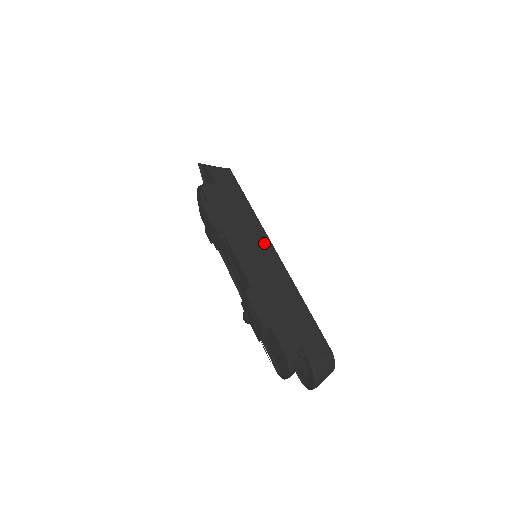
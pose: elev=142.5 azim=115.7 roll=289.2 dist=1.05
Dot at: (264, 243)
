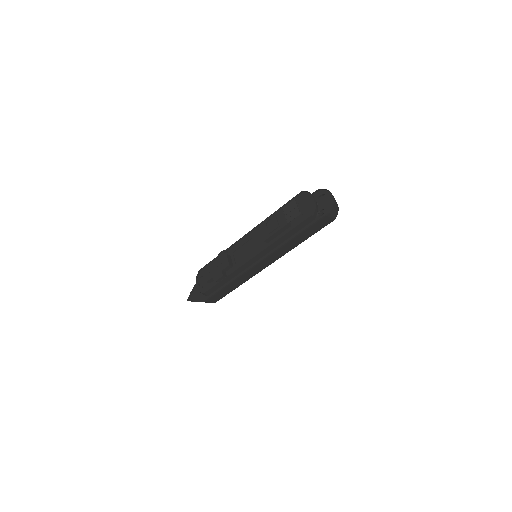
Dot at: occluded
